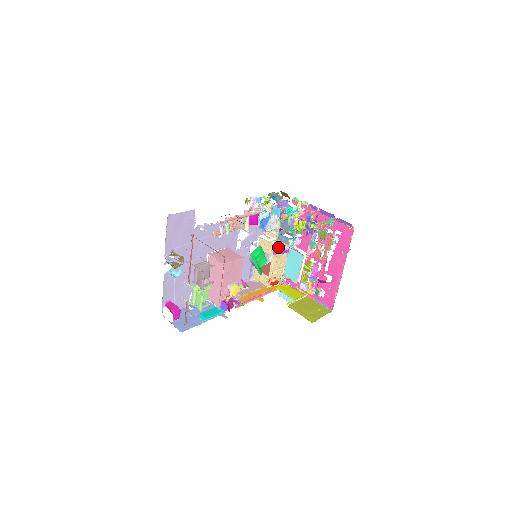
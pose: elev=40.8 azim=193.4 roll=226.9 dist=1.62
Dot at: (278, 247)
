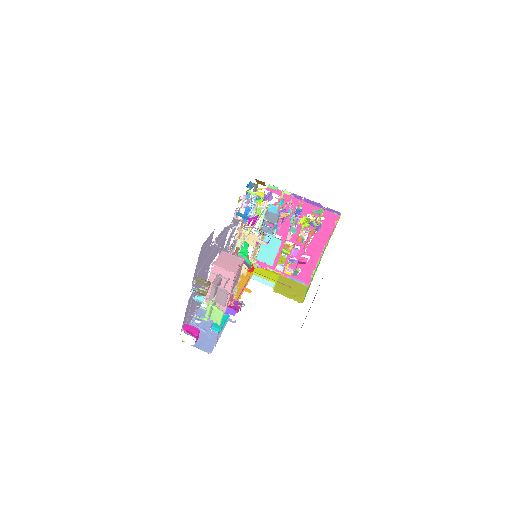
Dot at: occluded
